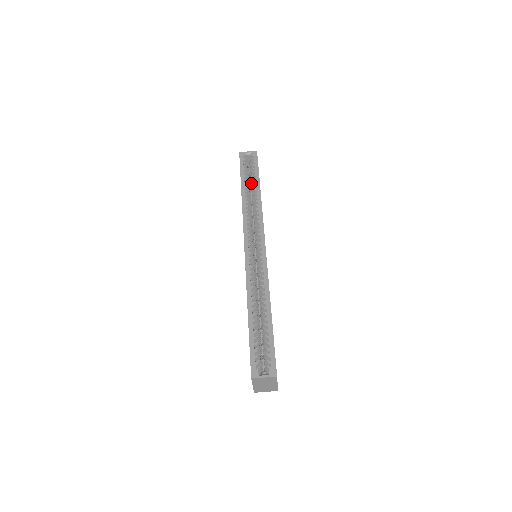
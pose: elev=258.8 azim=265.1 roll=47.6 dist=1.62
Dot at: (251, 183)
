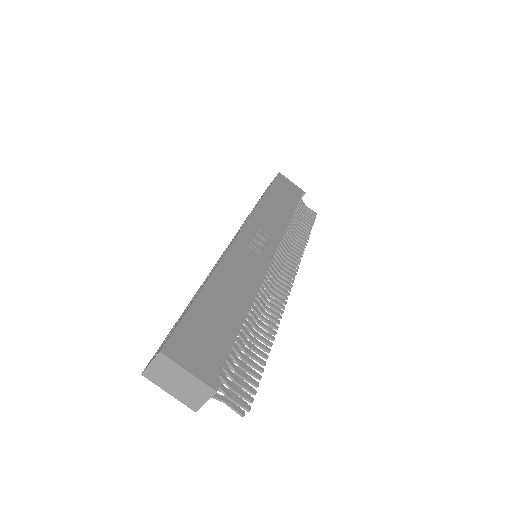
Dot at: occluded
